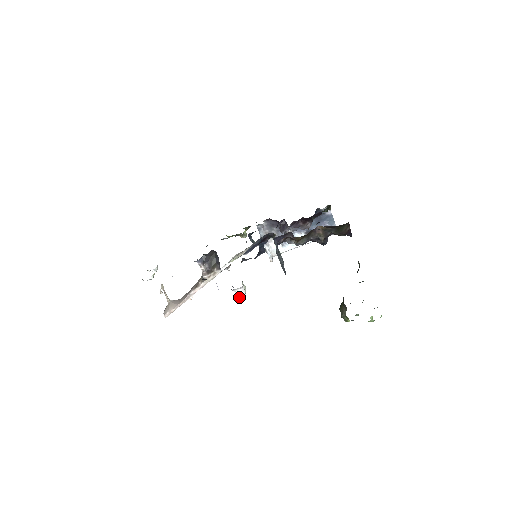
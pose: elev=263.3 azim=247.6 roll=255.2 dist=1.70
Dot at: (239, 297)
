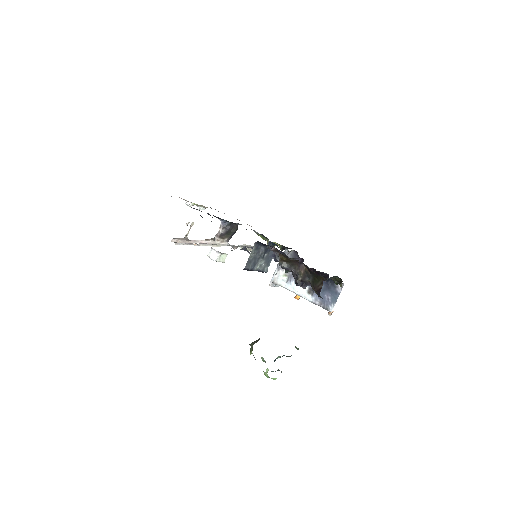
Dot at: (210, 257)
